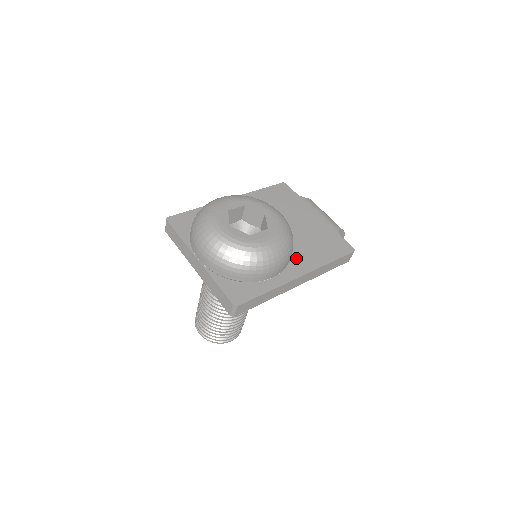
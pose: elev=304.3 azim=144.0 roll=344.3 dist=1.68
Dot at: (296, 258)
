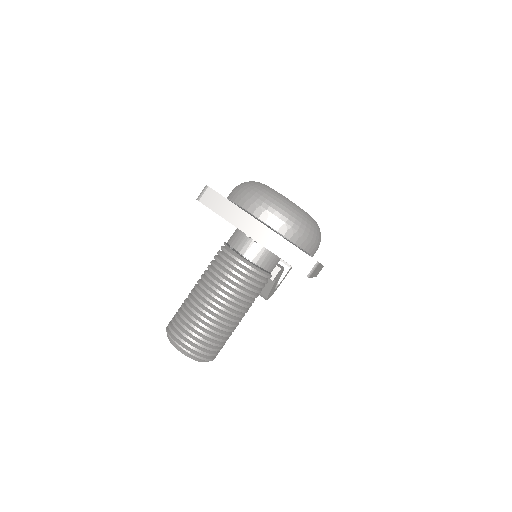
Dot at: occluded
